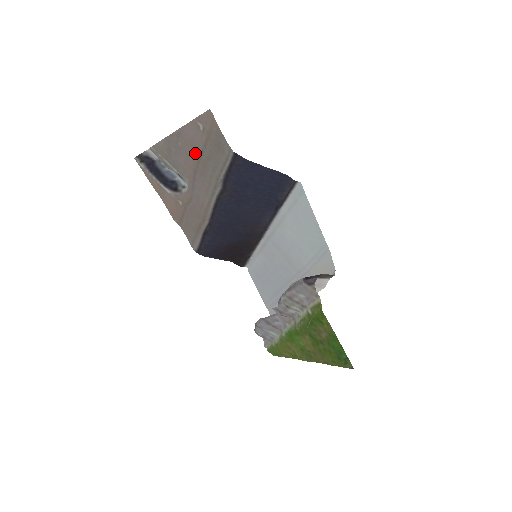
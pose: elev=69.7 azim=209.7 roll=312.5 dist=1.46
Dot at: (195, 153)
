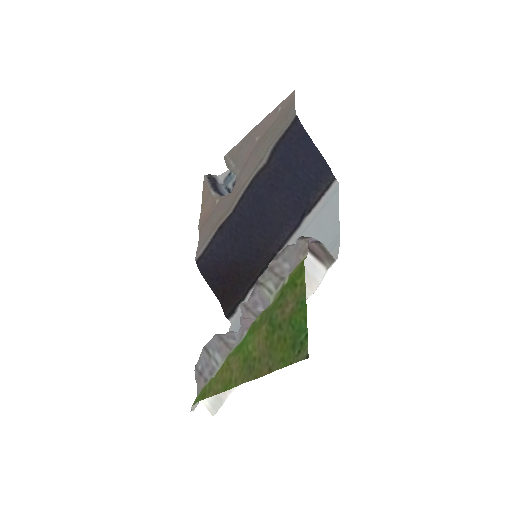
Dot at: (262, 135)
